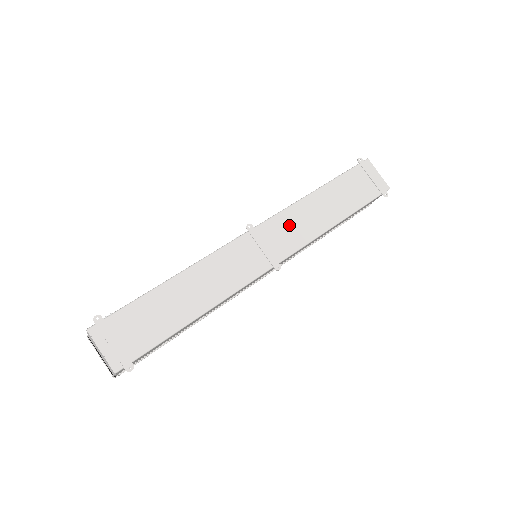
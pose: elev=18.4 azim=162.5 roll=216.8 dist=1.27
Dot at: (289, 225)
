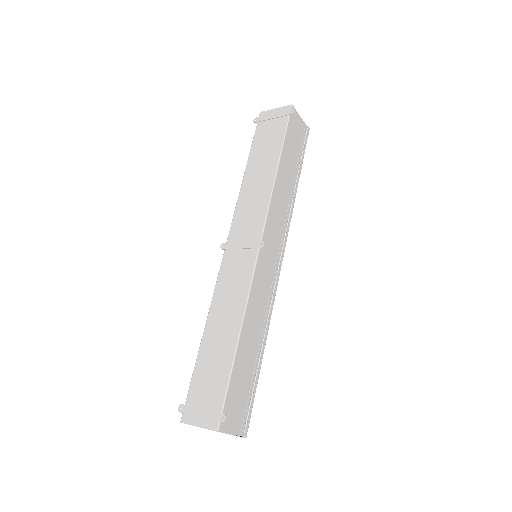
Dot at: (246, 213)
